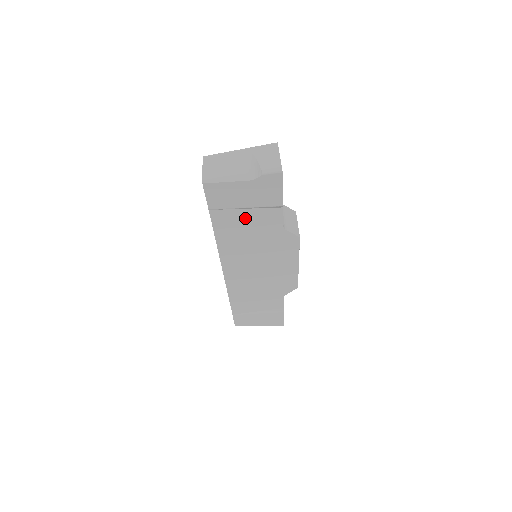
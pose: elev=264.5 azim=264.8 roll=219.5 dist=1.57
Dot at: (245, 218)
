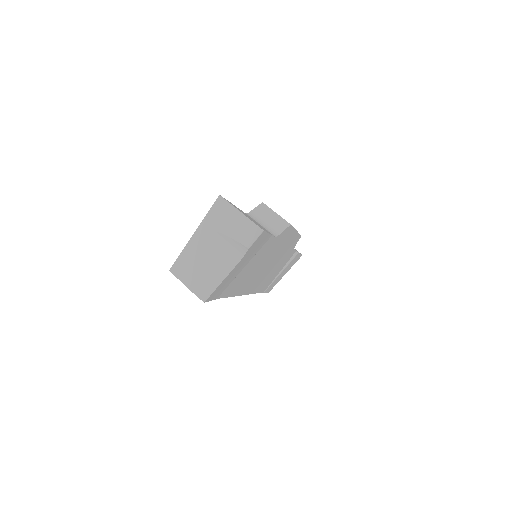
Dot at: (245, 268)
